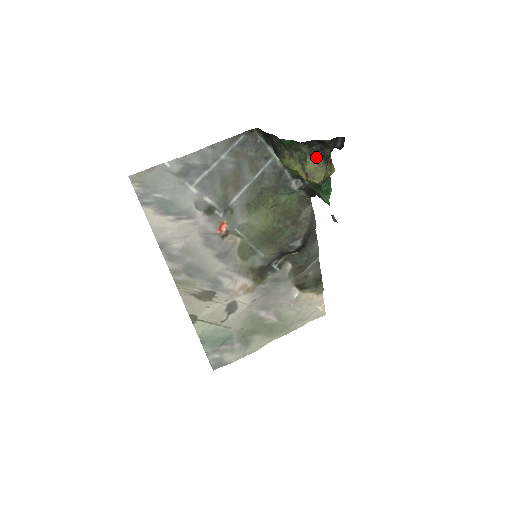
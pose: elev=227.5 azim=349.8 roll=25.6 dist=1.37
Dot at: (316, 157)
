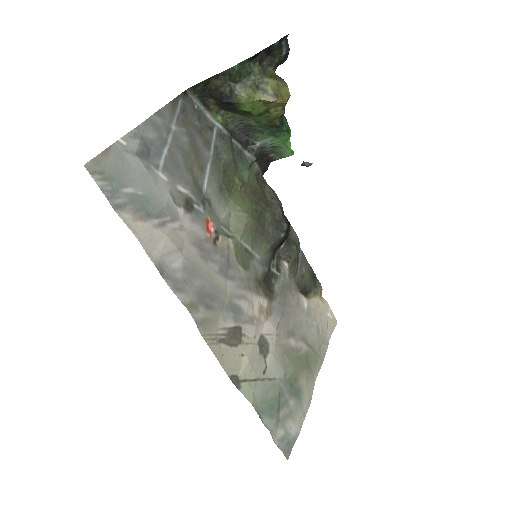
Dot at: (271, 74)
